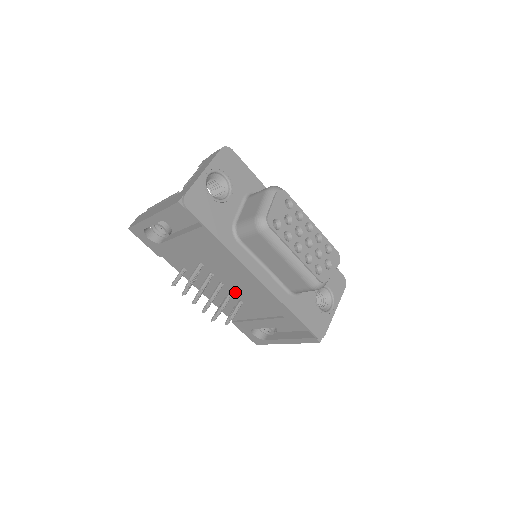
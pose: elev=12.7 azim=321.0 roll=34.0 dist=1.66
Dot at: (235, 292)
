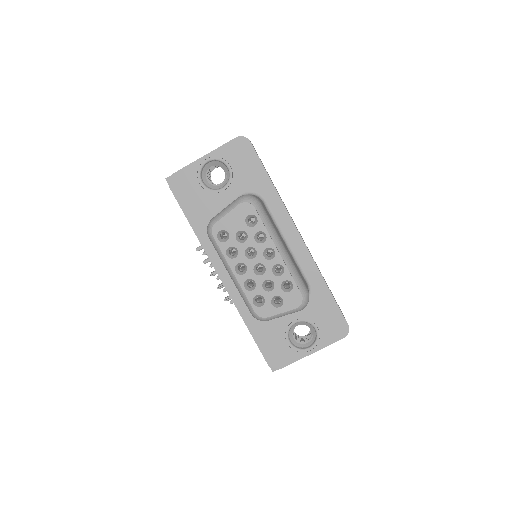
Dot at: occluded
